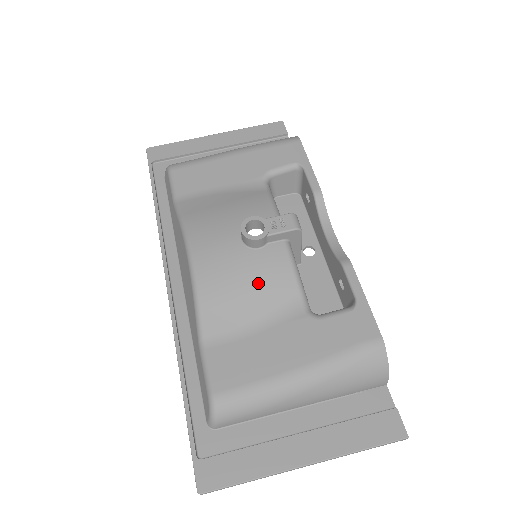
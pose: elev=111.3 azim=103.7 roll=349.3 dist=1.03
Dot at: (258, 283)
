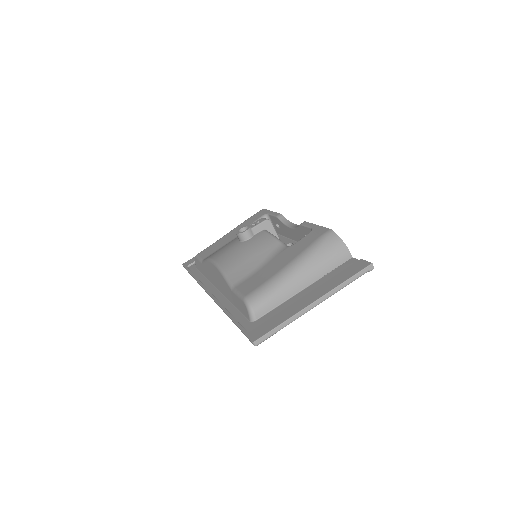
Dot at: (255, 249)
